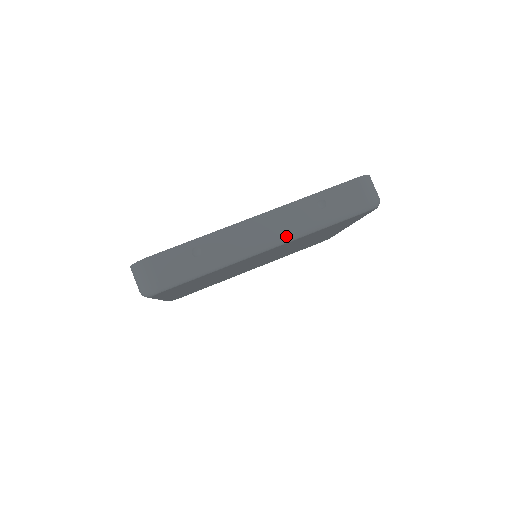
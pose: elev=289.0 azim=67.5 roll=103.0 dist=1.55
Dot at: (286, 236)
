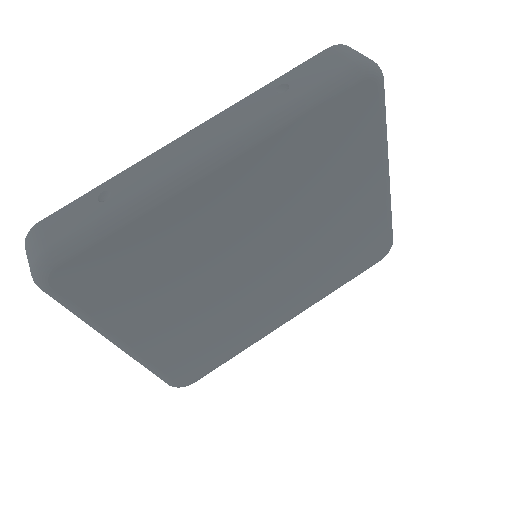
Dot at: (234, 138)
